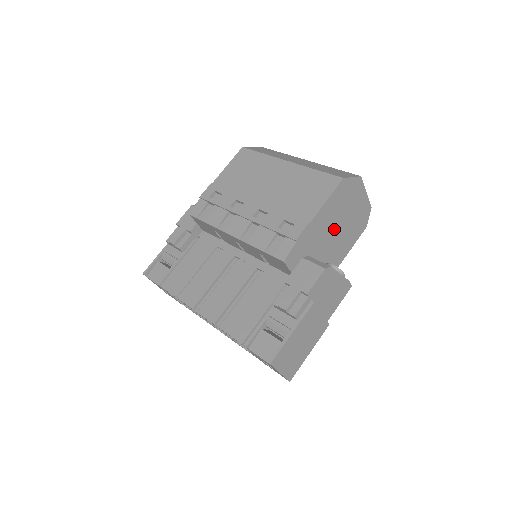
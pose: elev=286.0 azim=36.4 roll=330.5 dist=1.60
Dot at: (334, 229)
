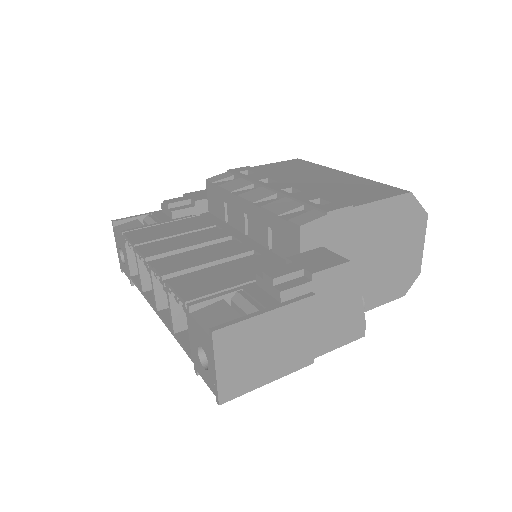
Dot at: (372, 252)
